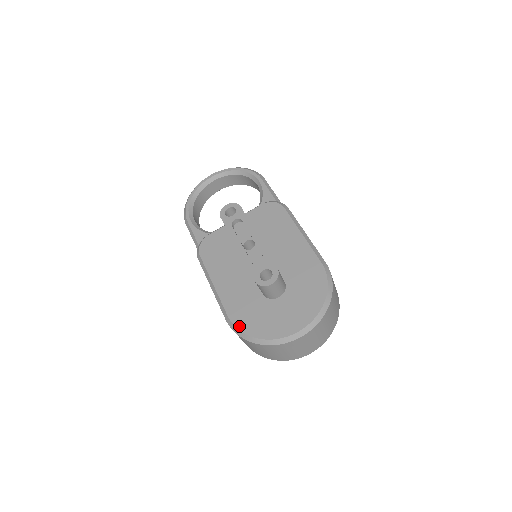
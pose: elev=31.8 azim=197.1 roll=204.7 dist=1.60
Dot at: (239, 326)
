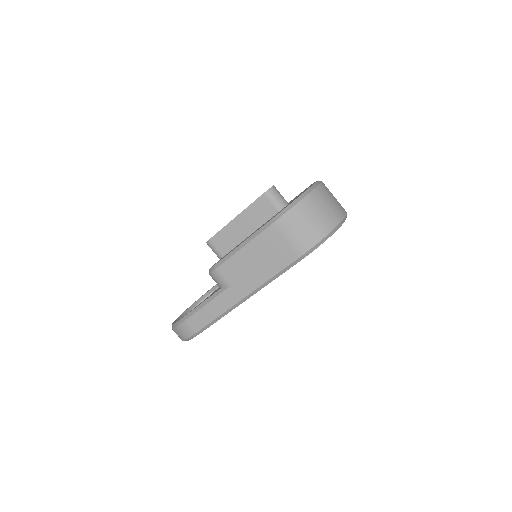
Dot at: (282, 210)
